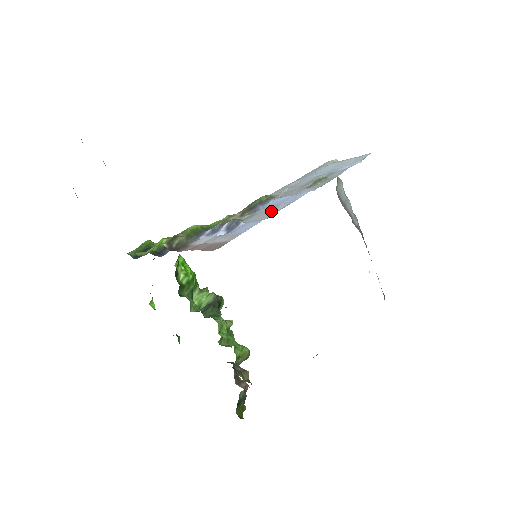
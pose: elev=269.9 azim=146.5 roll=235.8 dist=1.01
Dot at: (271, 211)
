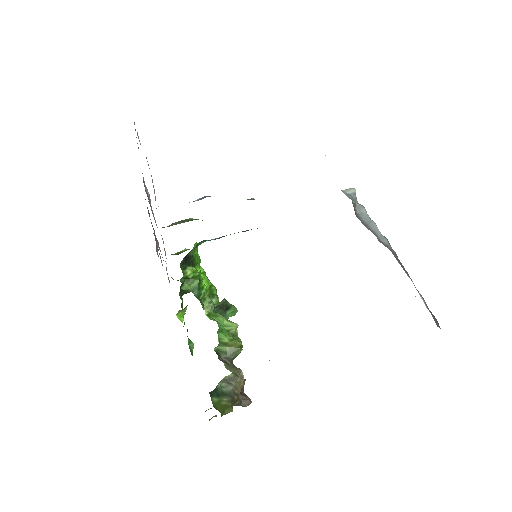
Dot at: occluded
